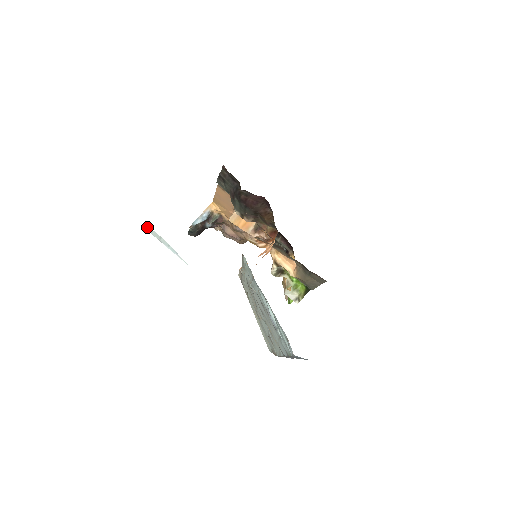
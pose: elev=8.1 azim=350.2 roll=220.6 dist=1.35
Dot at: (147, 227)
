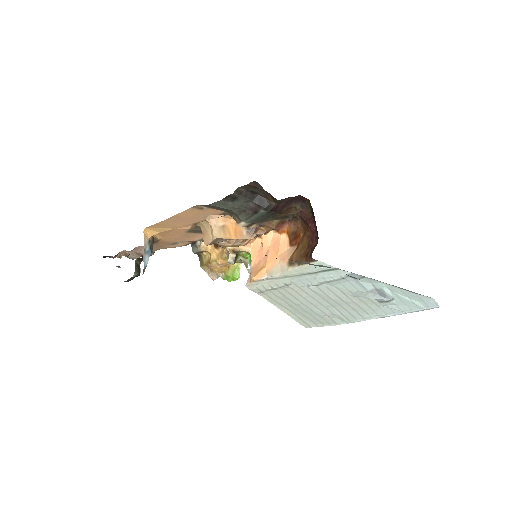
Dot at: (358, 293)
